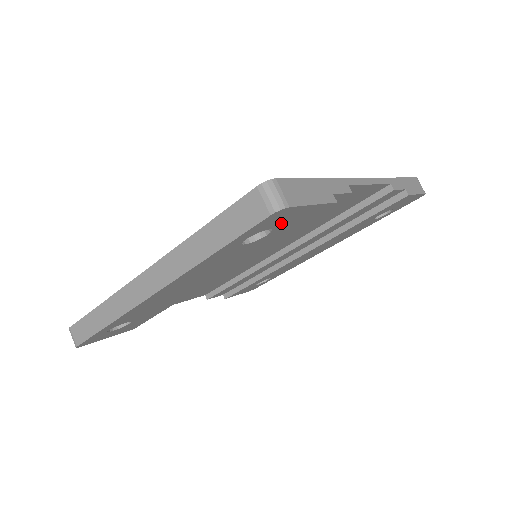
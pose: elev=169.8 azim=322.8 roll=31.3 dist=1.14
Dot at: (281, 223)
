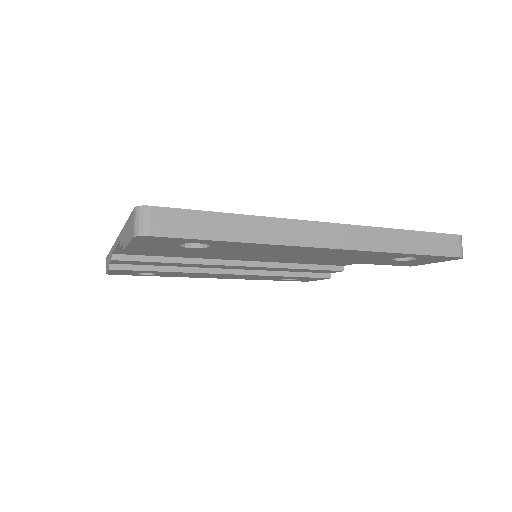
Dot at: (418, 260)
